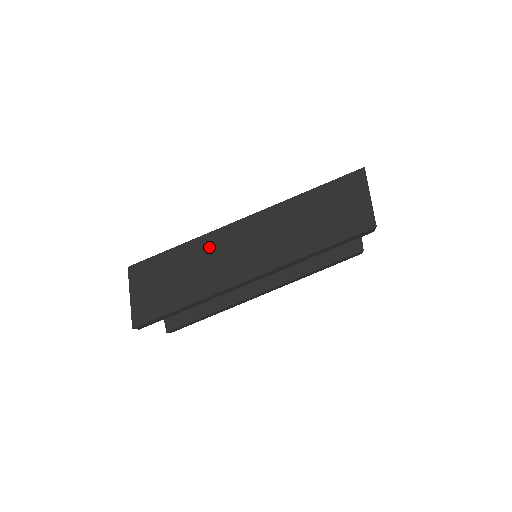
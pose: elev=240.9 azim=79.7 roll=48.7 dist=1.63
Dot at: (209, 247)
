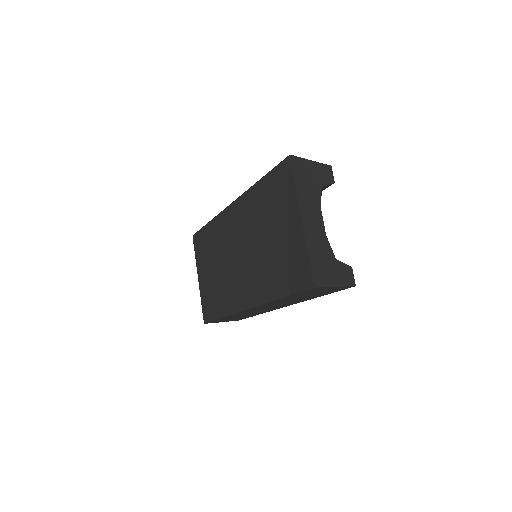
Dot at: (240, 314)
